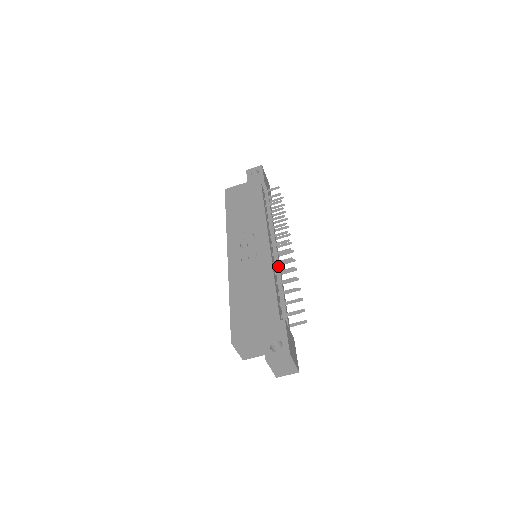
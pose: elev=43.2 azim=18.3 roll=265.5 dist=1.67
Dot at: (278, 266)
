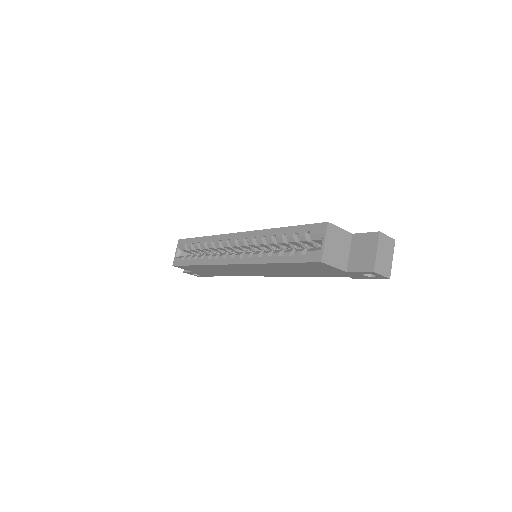
Dot at: occluded
